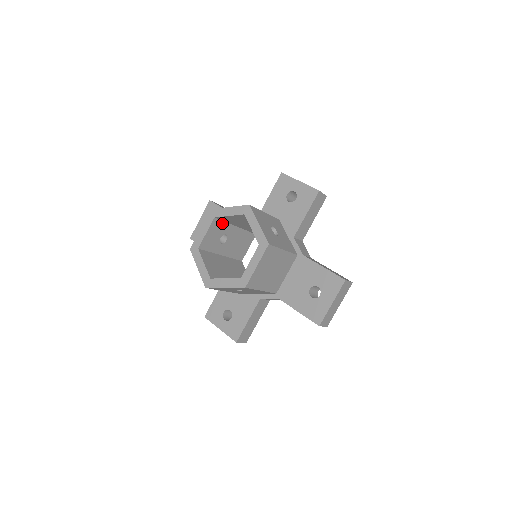
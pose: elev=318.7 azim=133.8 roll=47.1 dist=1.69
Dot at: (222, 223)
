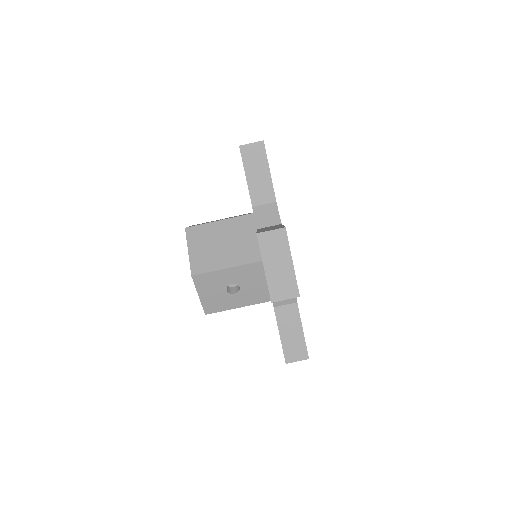
Dot at: occluded
